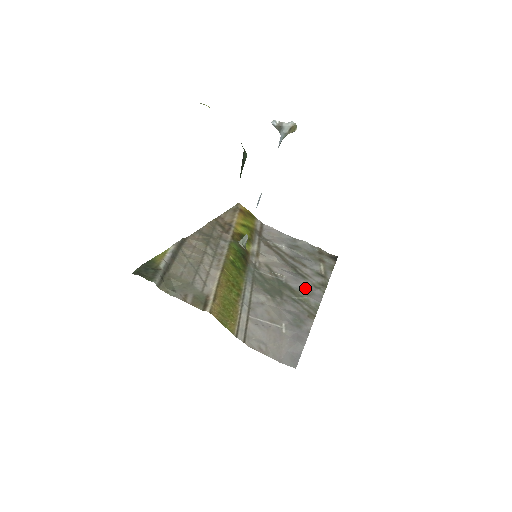
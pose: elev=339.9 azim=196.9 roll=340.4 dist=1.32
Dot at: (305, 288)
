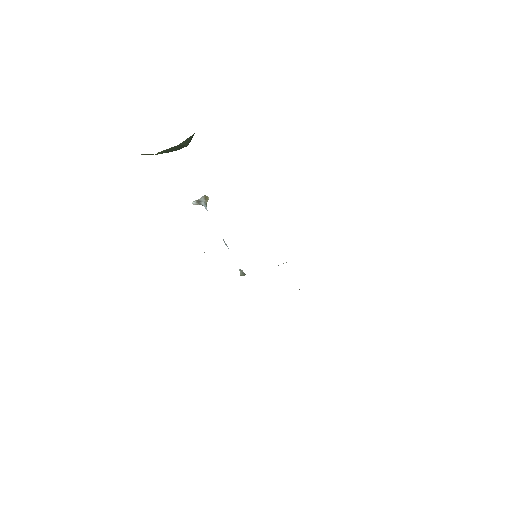
Dot at: occluded
